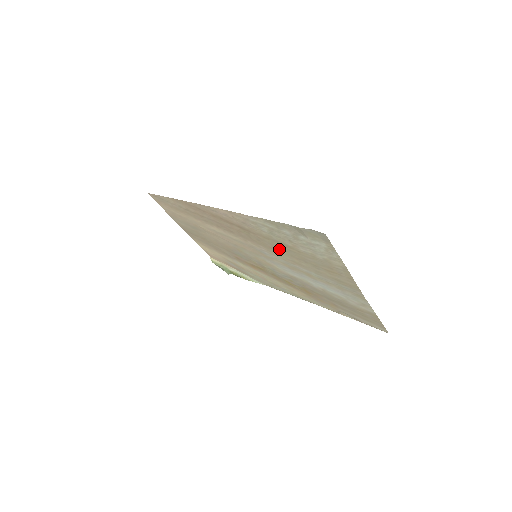
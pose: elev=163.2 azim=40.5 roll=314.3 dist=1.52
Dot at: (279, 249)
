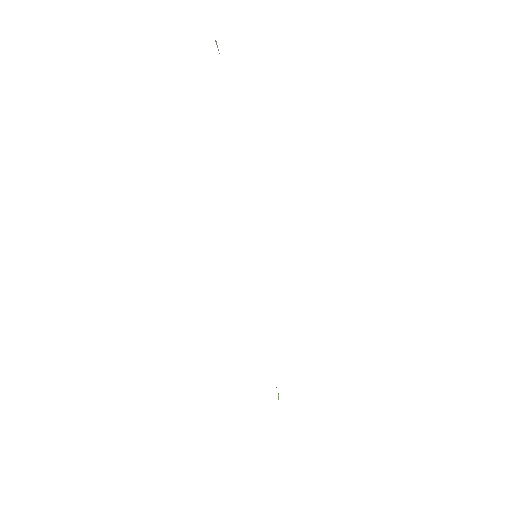
Dot at: occluded
